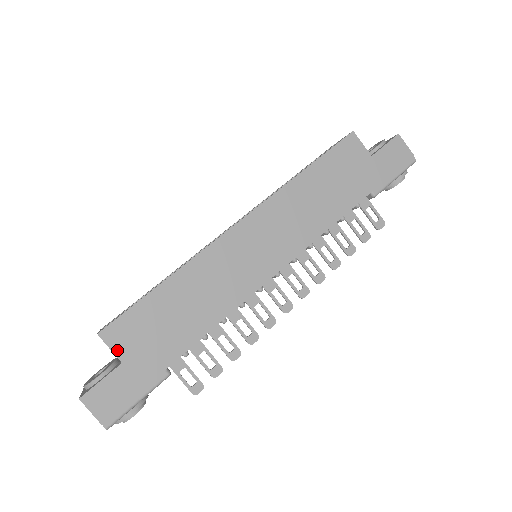
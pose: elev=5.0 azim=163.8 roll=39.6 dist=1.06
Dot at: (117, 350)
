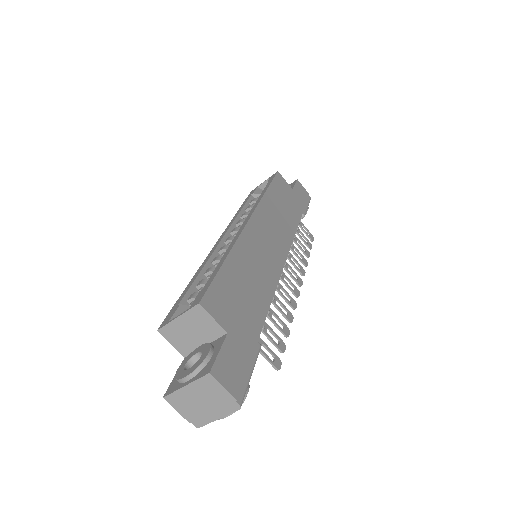
Dot at: (219, 320)
